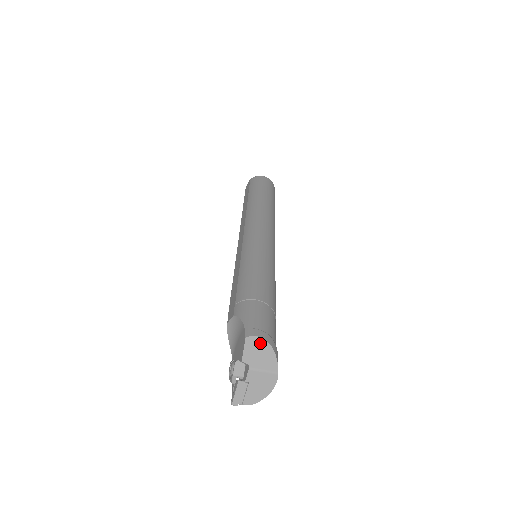
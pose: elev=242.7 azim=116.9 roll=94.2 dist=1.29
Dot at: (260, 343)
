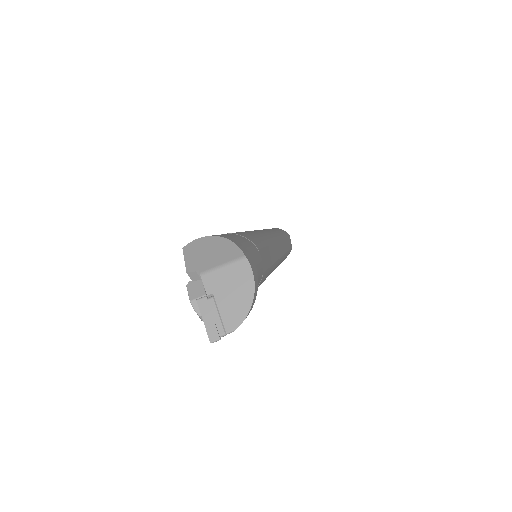
Dot at: (204, 242)
